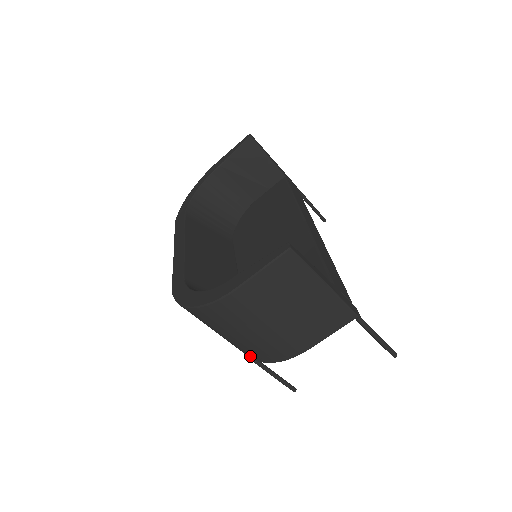
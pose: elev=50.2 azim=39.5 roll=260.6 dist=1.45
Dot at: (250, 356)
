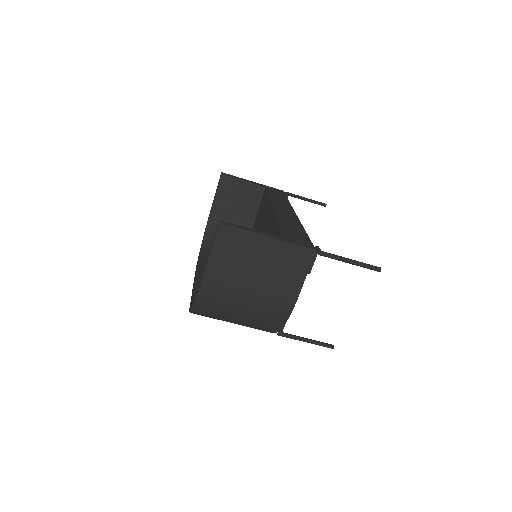
Dot at: (269, 330)
